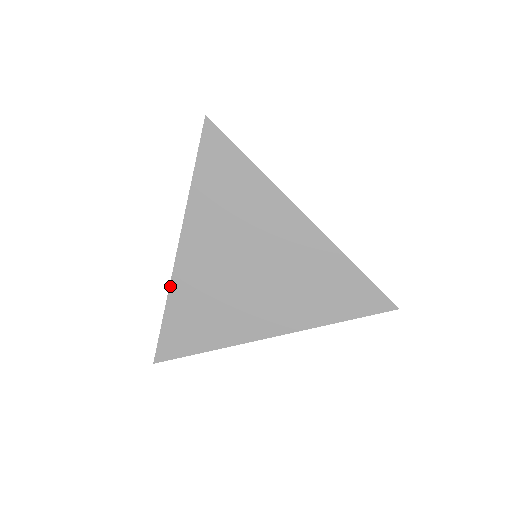
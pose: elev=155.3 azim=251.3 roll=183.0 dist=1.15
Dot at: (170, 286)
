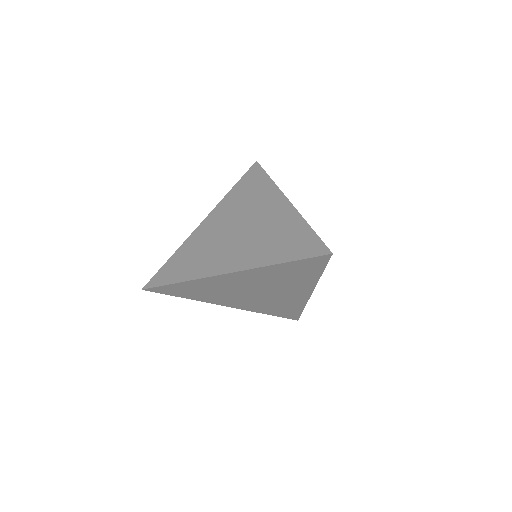
Dot at: (186, 241)
